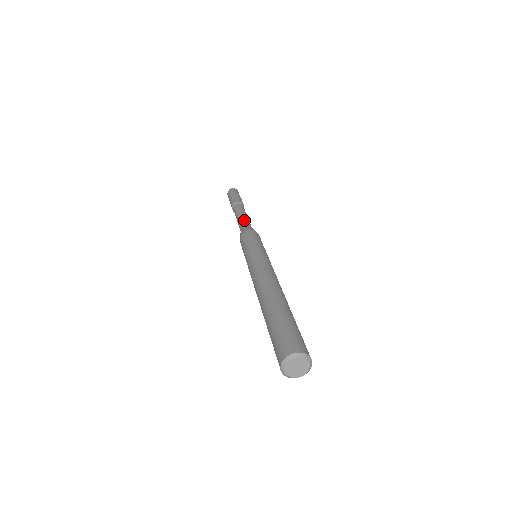
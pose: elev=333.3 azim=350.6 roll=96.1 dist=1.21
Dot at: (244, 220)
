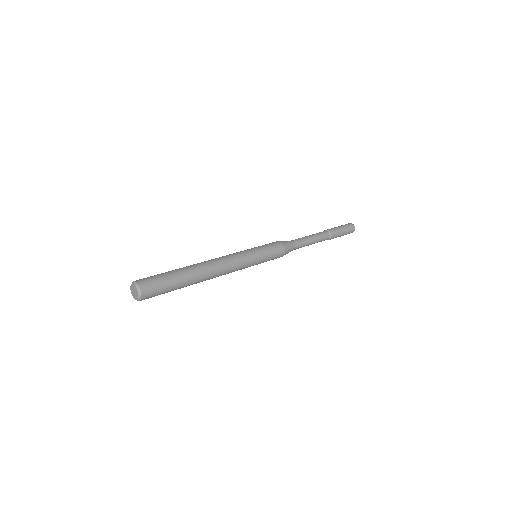
Dot at: (302, 241)
